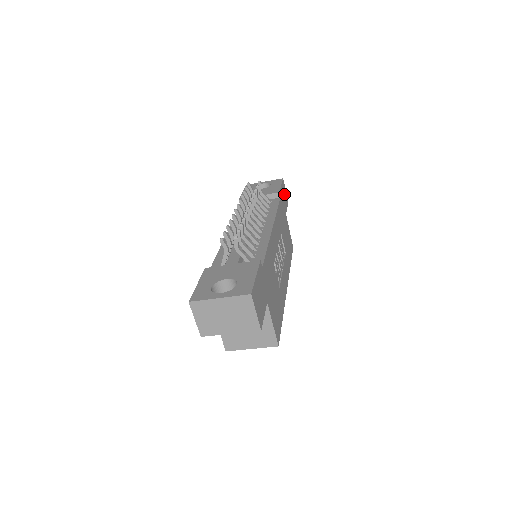
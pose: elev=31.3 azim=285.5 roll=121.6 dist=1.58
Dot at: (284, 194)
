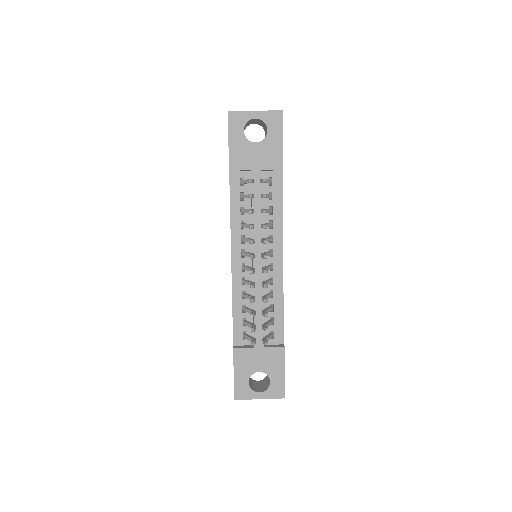
Dot at: occluded
